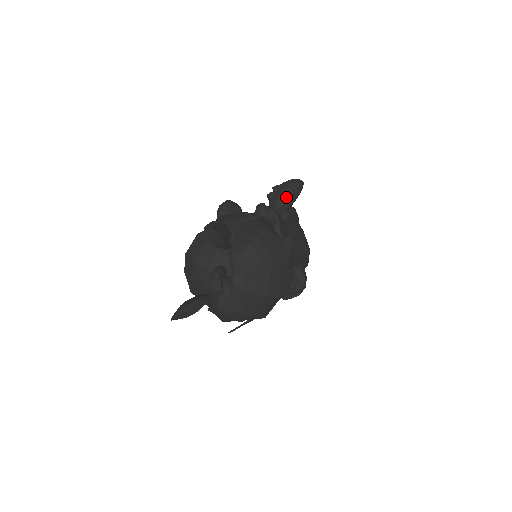
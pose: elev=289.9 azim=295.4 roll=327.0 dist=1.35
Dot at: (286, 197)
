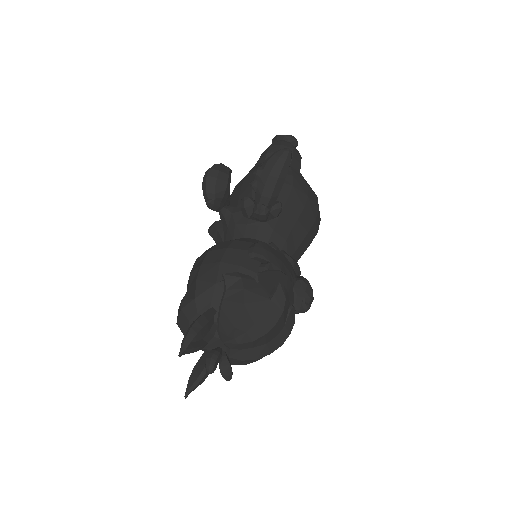
Dot at: (272, 187)
